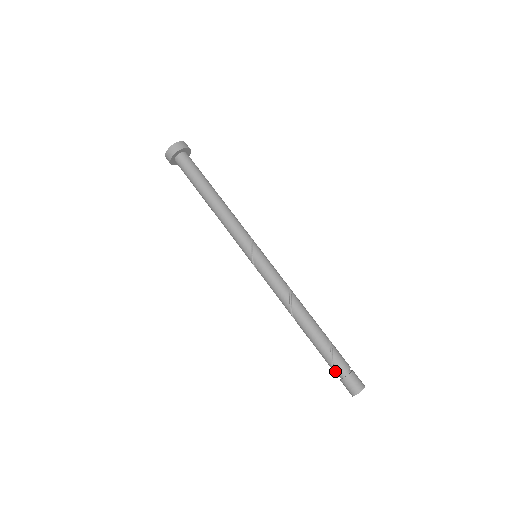
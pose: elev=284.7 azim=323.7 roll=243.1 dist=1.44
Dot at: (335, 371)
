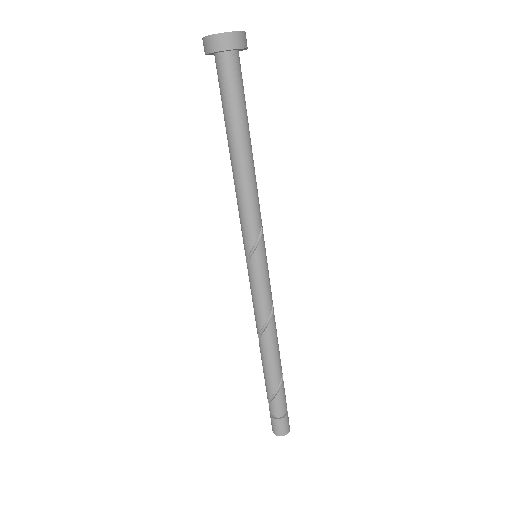
Dot at: (269, 406)
